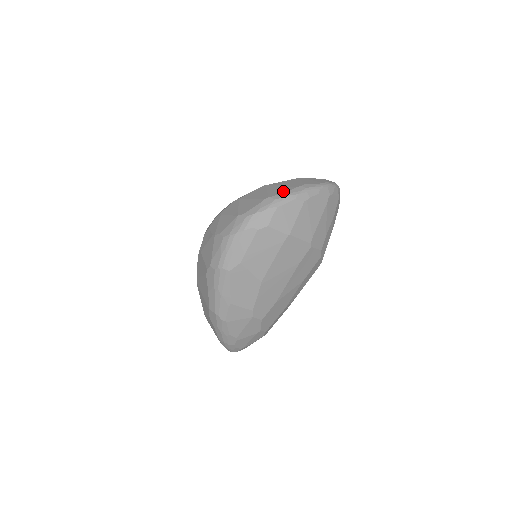
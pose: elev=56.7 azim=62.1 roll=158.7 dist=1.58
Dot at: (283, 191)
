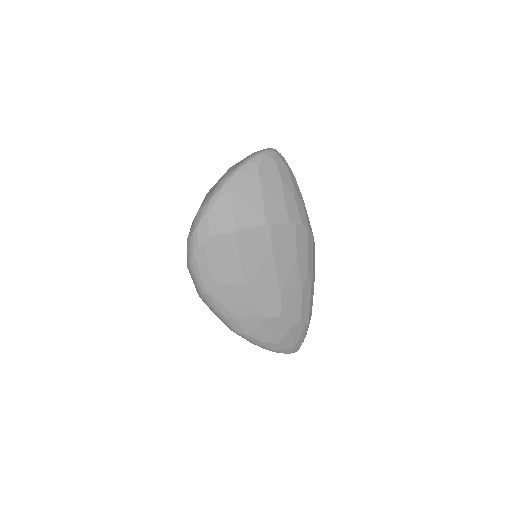
Dot at: (209, 194)
